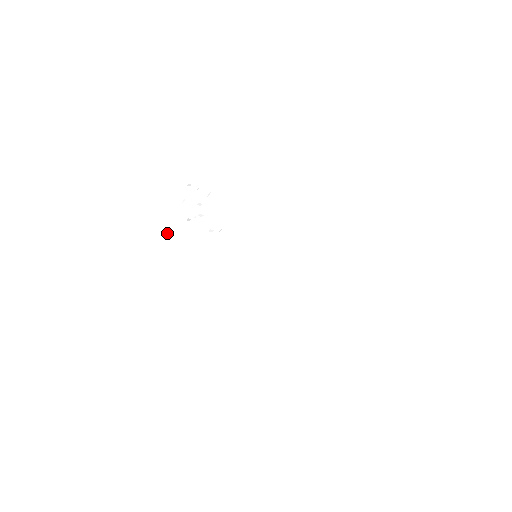
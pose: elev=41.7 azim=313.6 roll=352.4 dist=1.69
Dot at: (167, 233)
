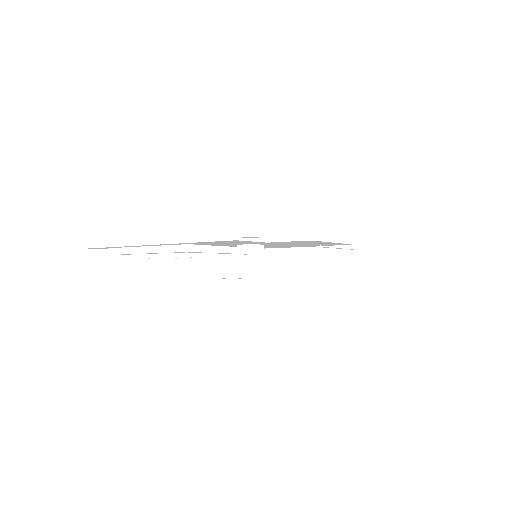
Dot at: occluded
